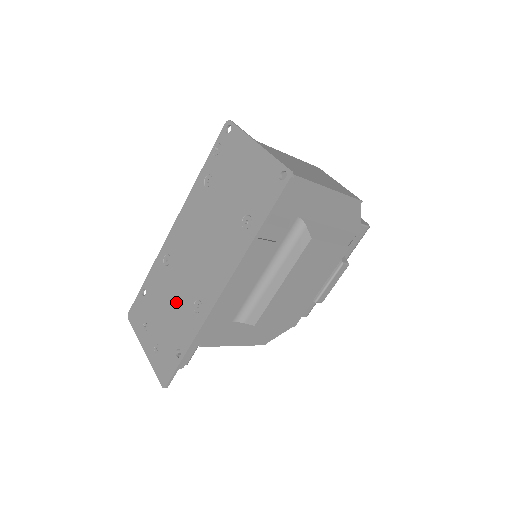
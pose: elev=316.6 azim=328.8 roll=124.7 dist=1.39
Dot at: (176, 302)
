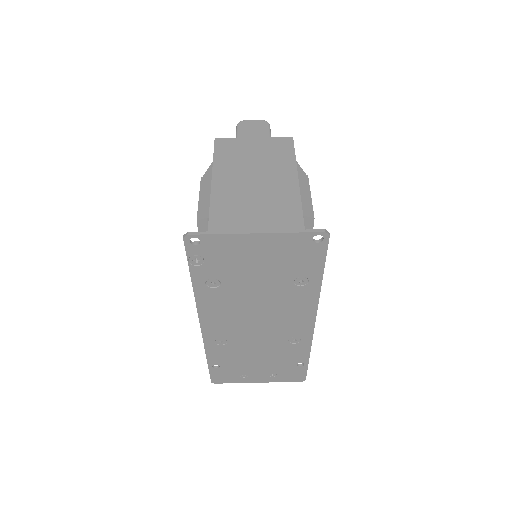
Dot at: (266, 351)
